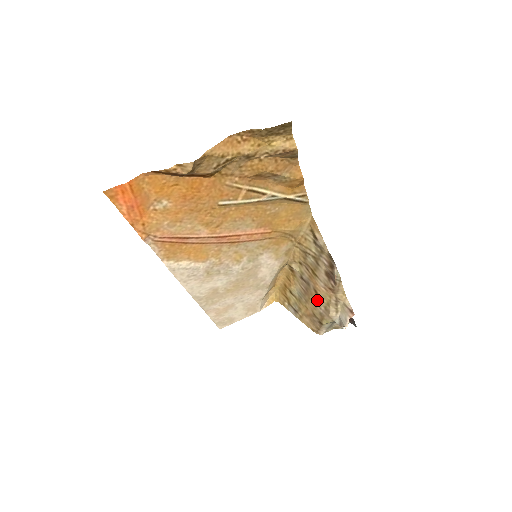
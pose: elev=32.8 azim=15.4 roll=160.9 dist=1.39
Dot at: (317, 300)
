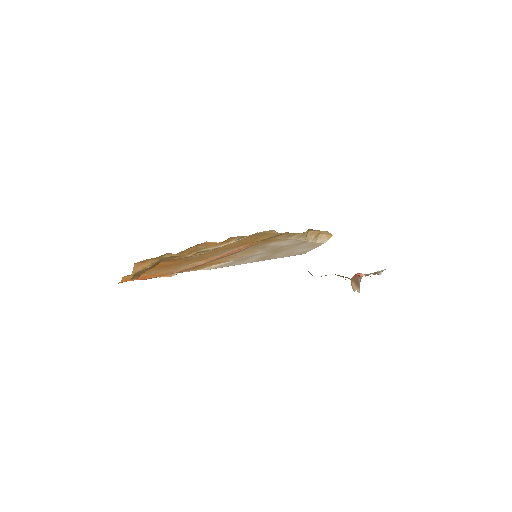
Dot at: occluded
